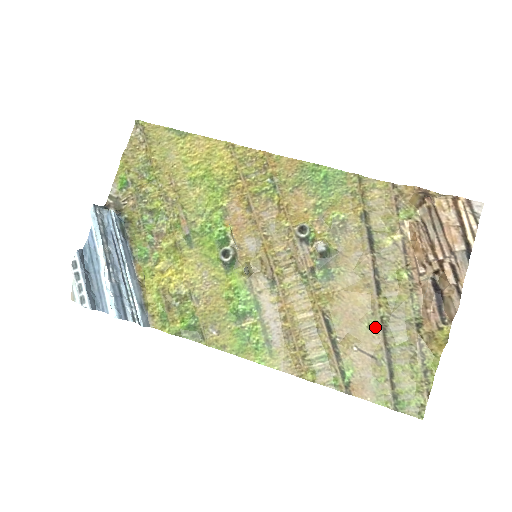
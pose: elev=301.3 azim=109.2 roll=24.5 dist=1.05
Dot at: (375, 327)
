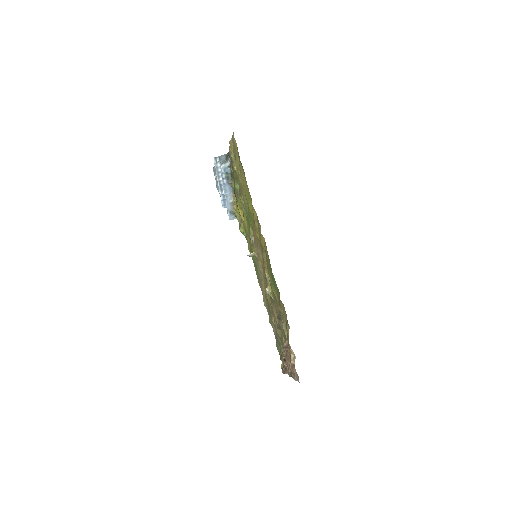
Dot at: (276, 330)
